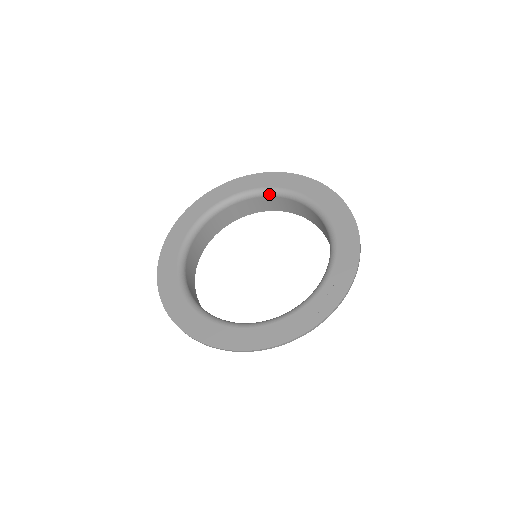
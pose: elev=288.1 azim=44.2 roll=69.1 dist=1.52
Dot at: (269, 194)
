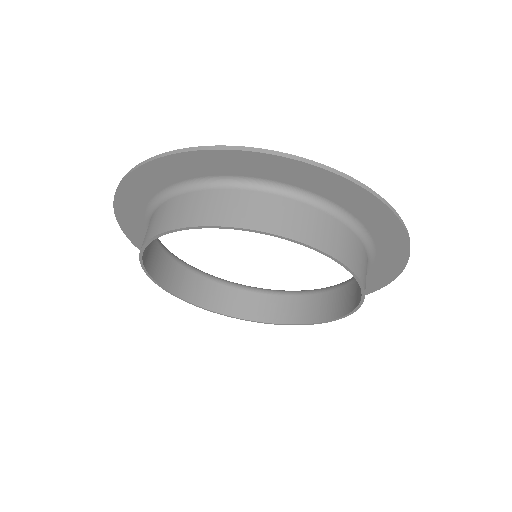
Dot at: (340, 285)
